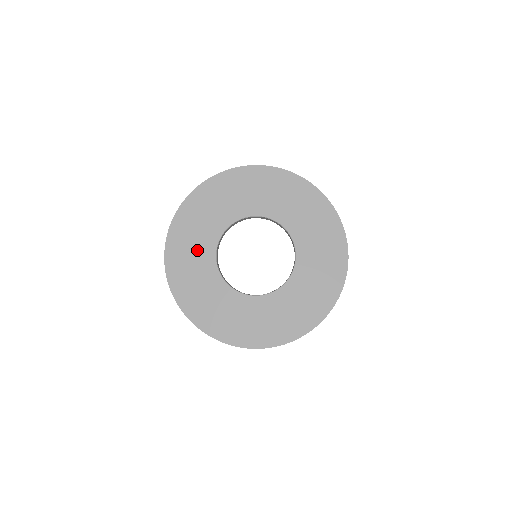
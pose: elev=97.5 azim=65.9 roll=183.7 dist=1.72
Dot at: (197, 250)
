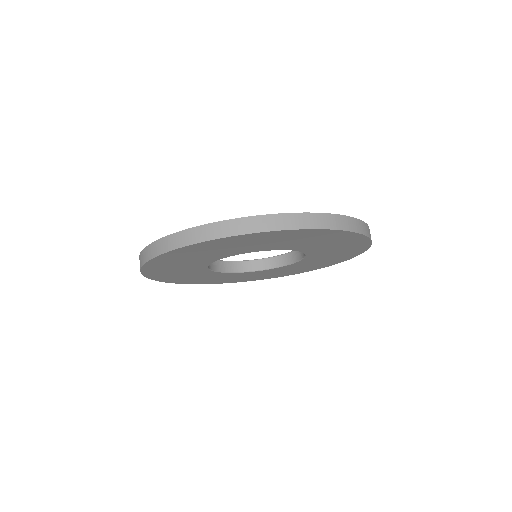
Dot at: (195, 276)
